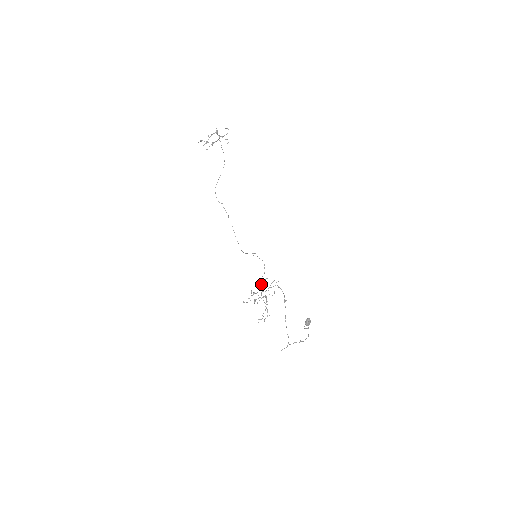
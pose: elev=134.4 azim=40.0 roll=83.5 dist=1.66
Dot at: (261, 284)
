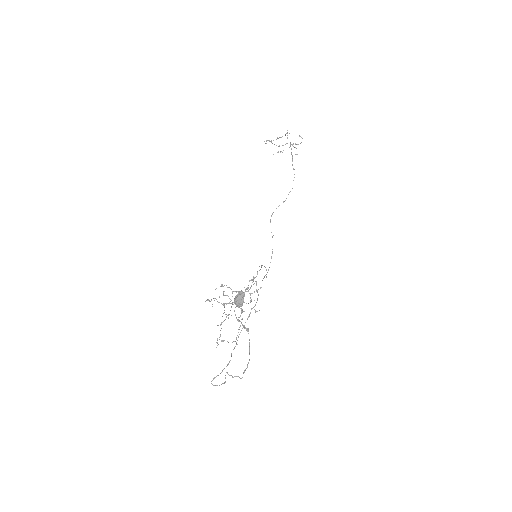
Dot at: occluded
